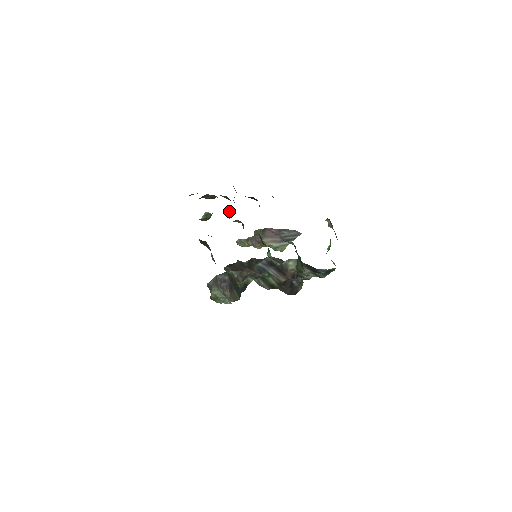
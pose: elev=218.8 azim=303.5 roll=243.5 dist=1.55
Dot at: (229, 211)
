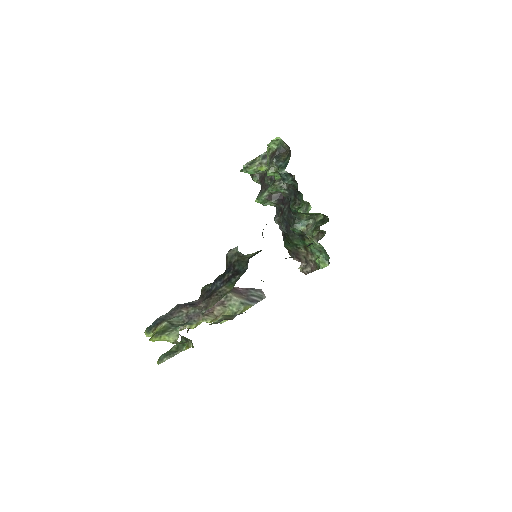
Dot at: occluded
